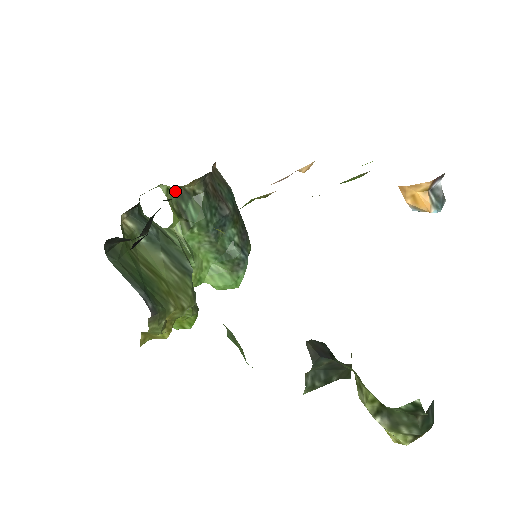
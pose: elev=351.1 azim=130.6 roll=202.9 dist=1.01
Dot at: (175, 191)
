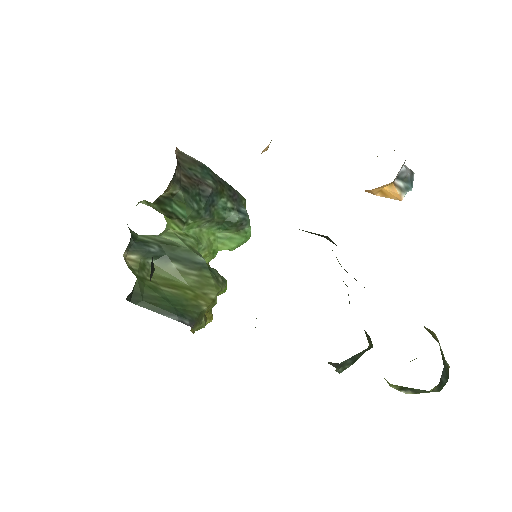
Dot at: (155, 202)
